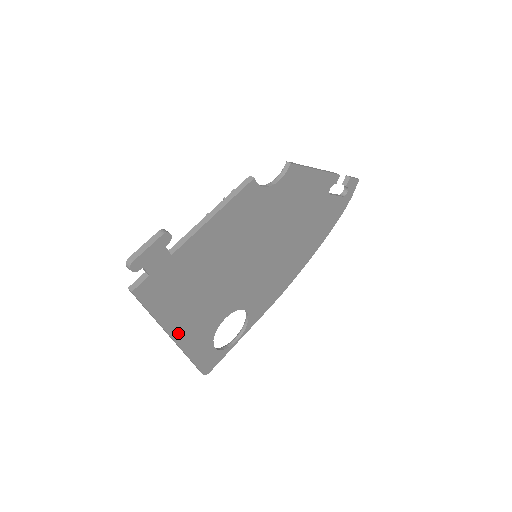
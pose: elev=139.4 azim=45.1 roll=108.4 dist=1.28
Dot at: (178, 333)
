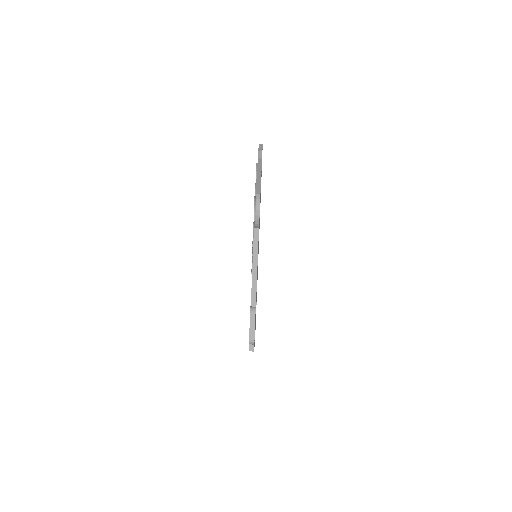
Dot at: occluded
